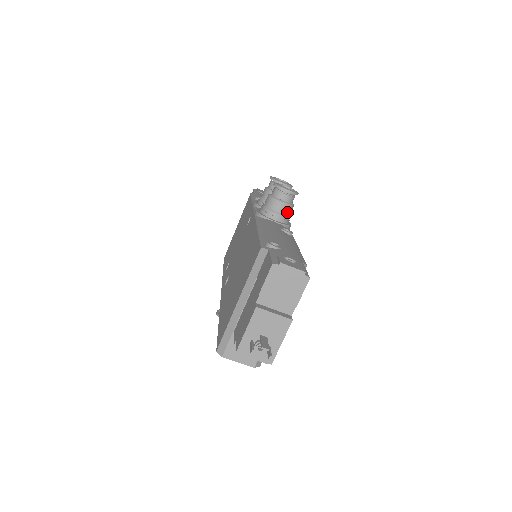
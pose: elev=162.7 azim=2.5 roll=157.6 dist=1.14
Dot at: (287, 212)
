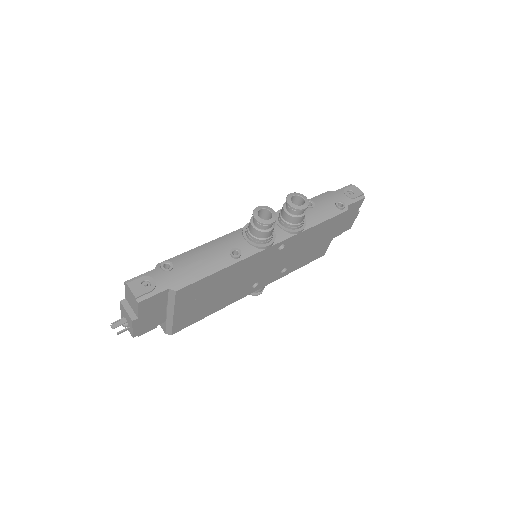
Dot at: (258, 235)
